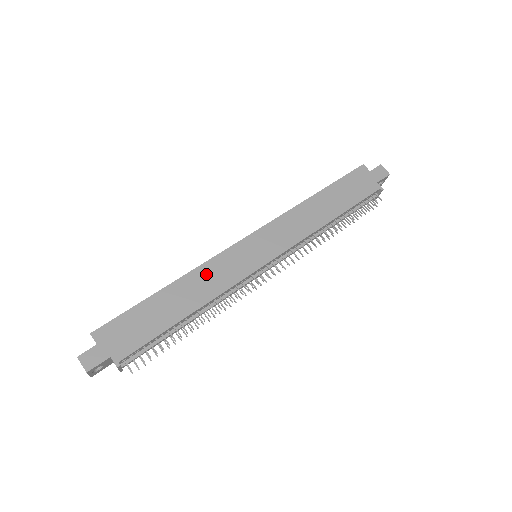
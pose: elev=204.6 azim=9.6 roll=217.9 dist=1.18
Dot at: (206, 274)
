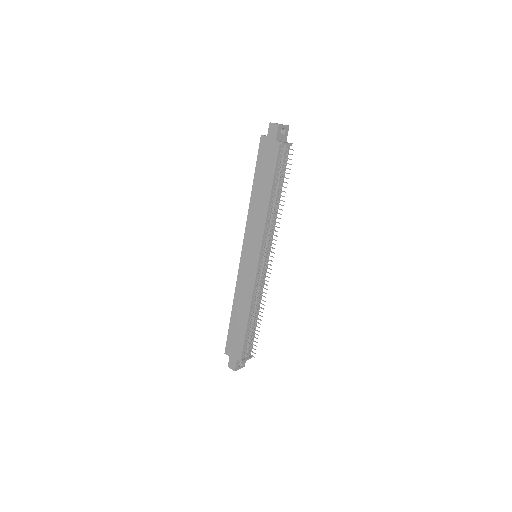
Dot at: (240, 291)
